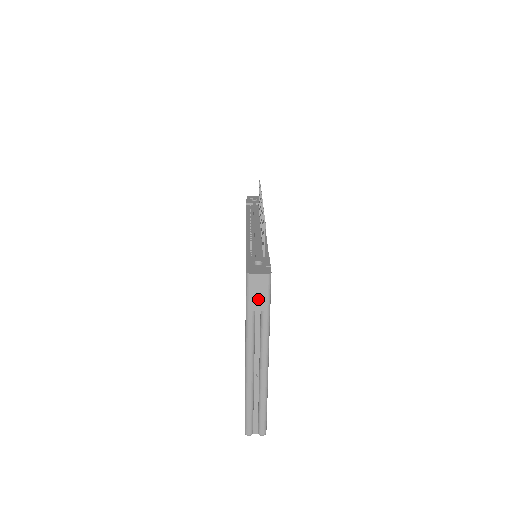
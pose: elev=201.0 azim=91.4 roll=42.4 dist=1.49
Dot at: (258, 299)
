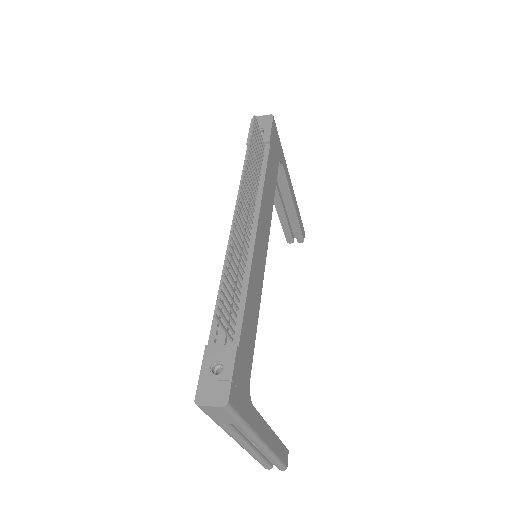
Dot at: (223, 418)
